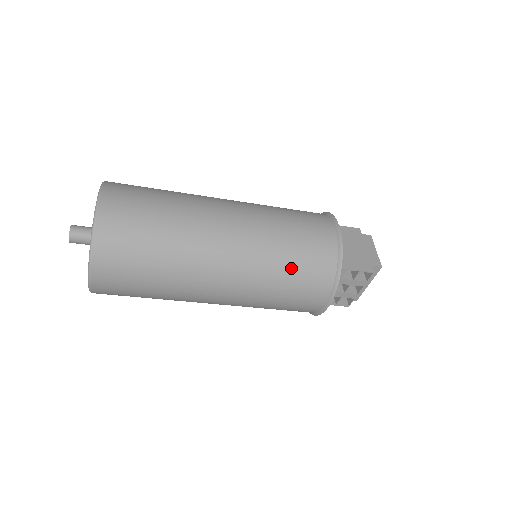
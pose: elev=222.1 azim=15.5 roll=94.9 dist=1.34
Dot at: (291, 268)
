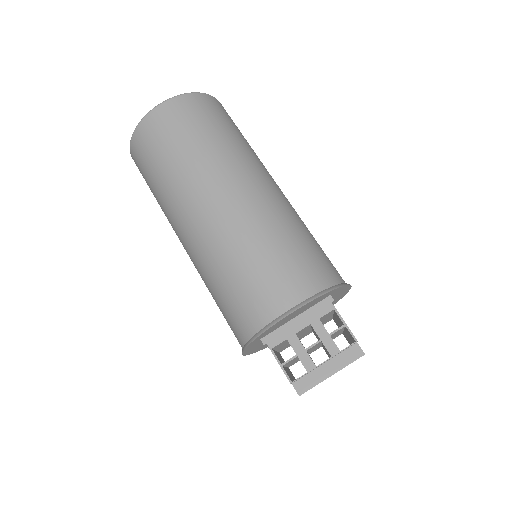
Dot at: (297, 242)
